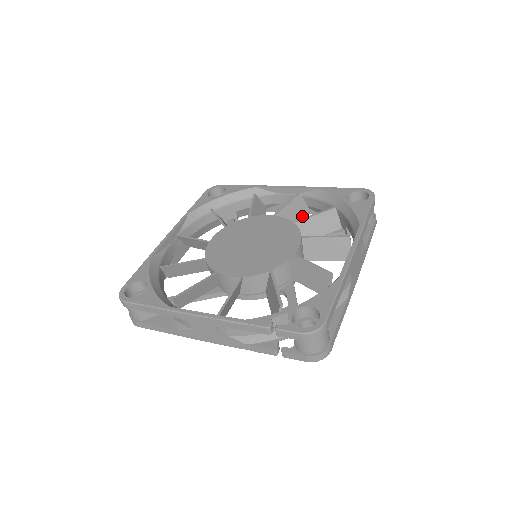
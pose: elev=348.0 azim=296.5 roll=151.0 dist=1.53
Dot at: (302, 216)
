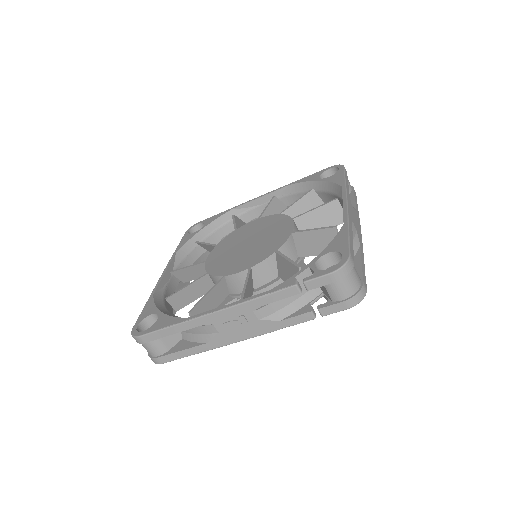
Dot at: occluded
